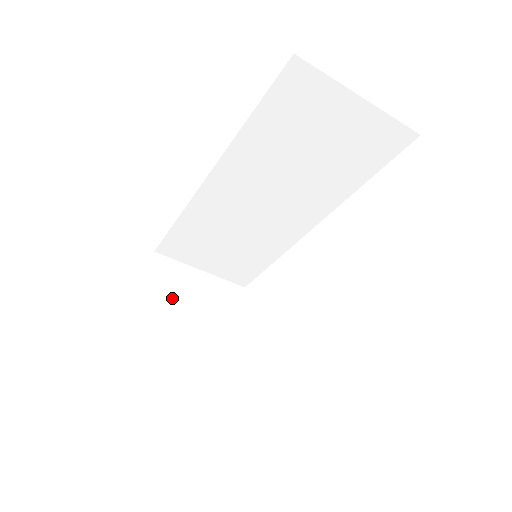
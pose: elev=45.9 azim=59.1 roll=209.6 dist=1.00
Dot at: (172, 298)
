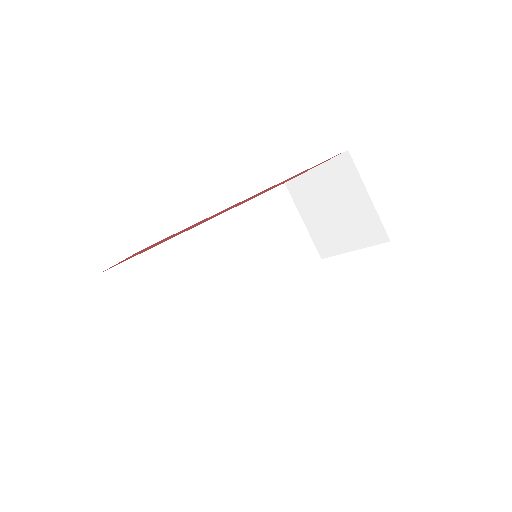
Dot at: occluded
